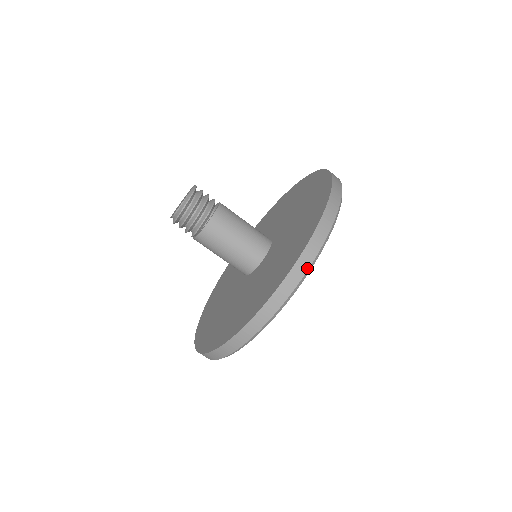
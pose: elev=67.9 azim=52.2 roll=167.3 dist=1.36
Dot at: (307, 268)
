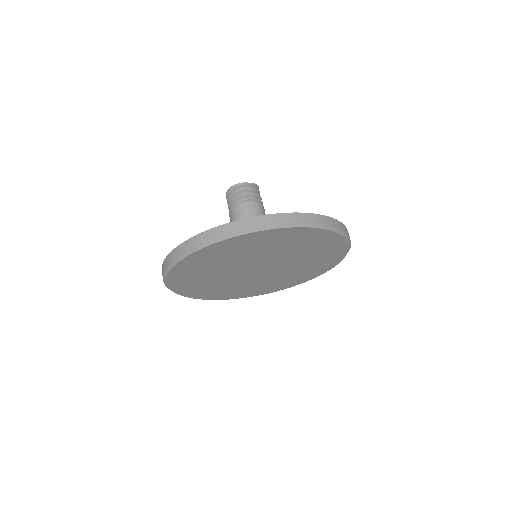
Dot at: (313, 222)
